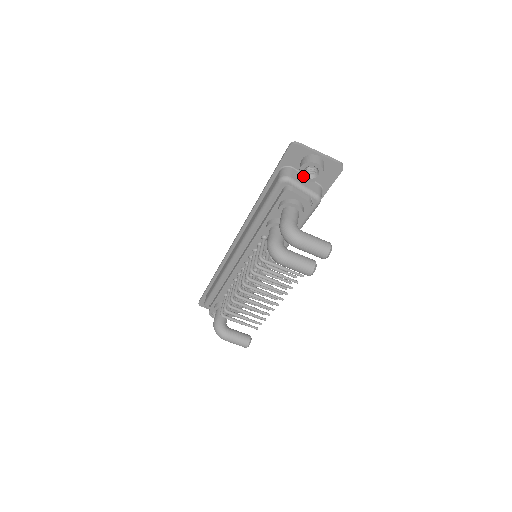
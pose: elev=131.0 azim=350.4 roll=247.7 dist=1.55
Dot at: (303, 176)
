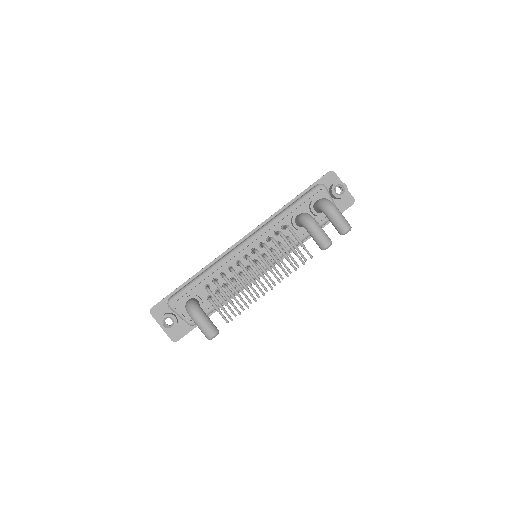
Dot at: (333, 191)
